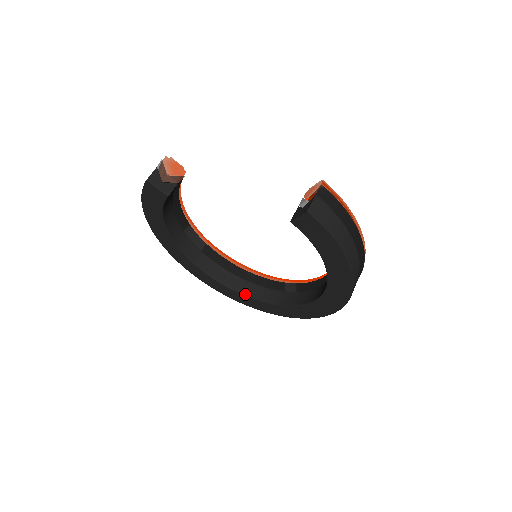
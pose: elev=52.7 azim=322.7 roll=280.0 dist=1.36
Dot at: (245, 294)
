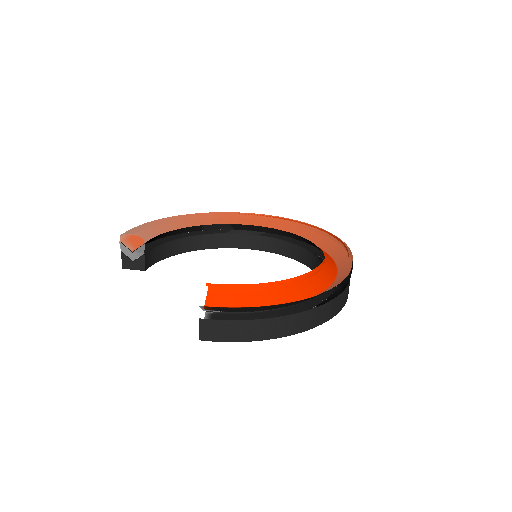
Dot at: (286, 256)
